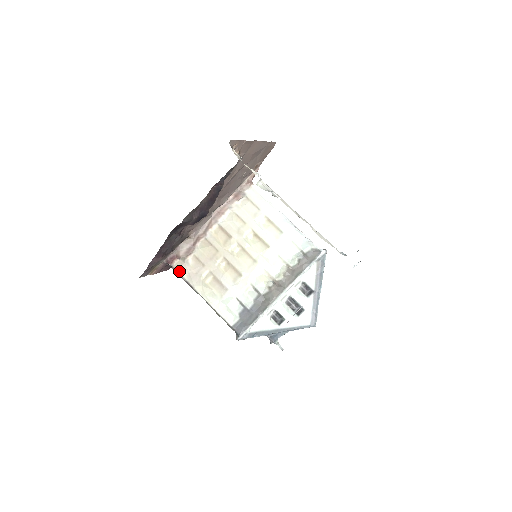
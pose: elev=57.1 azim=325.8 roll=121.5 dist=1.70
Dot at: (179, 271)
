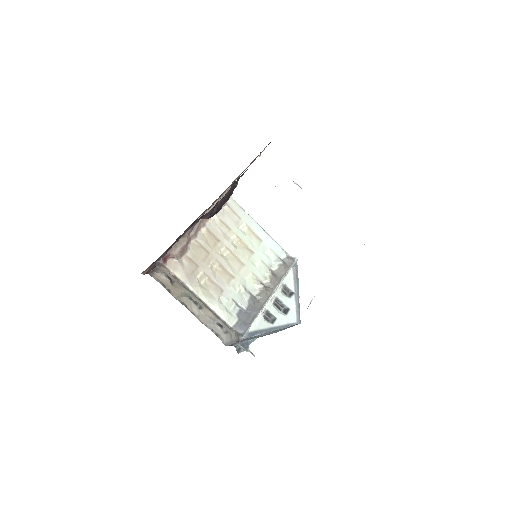
Dot at: (173, 271)
